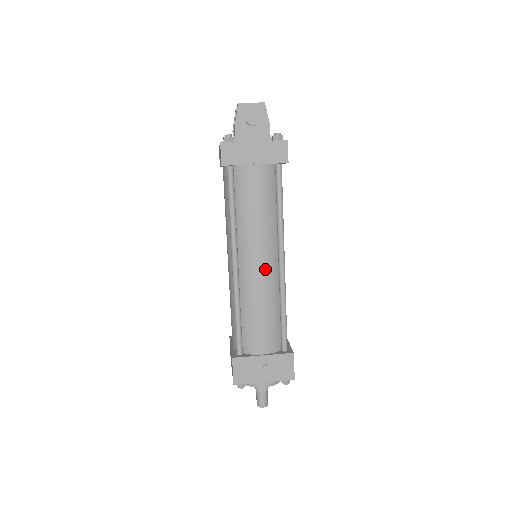
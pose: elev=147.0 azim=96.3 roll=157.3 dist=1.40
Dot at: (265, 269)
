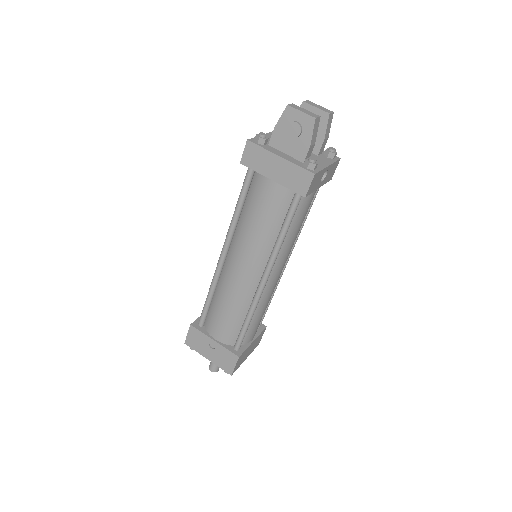
Dot at: (244, 277)
